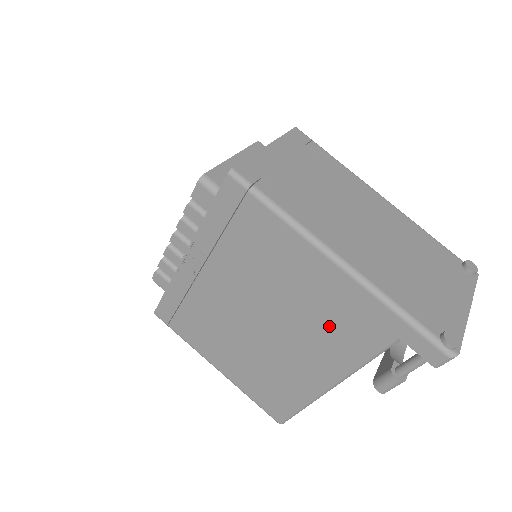
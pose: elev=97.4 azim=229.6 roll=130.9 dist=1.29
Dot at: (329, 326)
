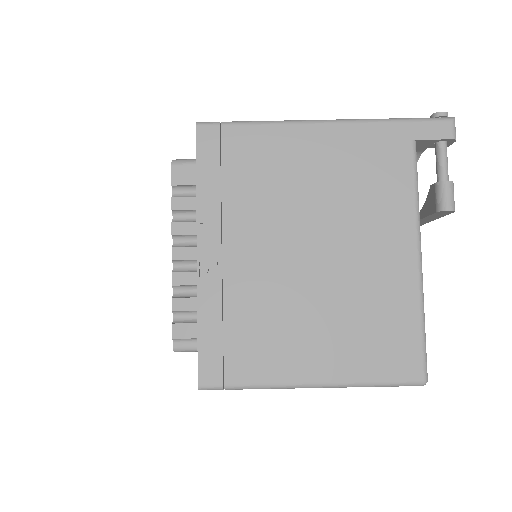
Dot at: (365, 186)
